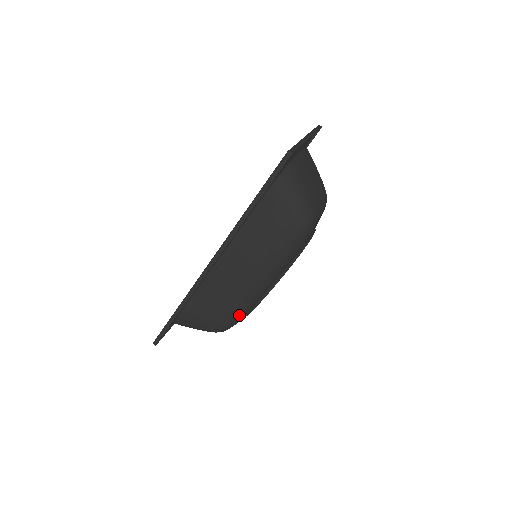
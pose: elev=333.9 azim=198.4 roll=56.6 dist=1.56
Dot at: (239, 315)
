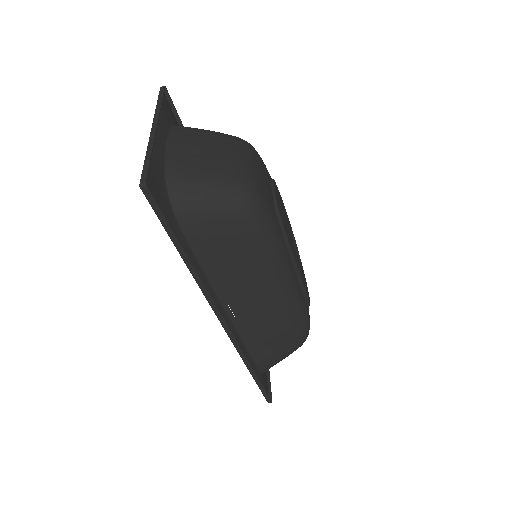
Dot at: (301, 319)
